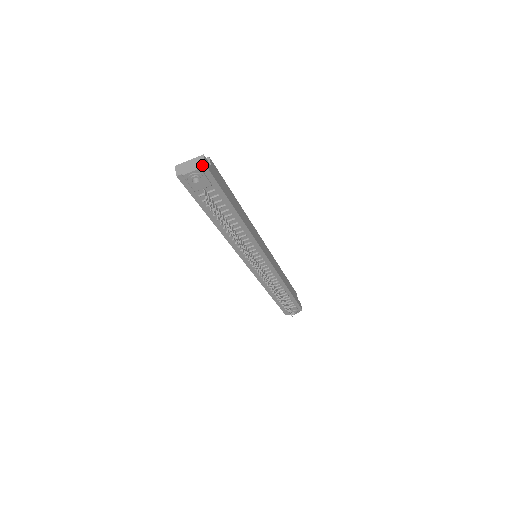
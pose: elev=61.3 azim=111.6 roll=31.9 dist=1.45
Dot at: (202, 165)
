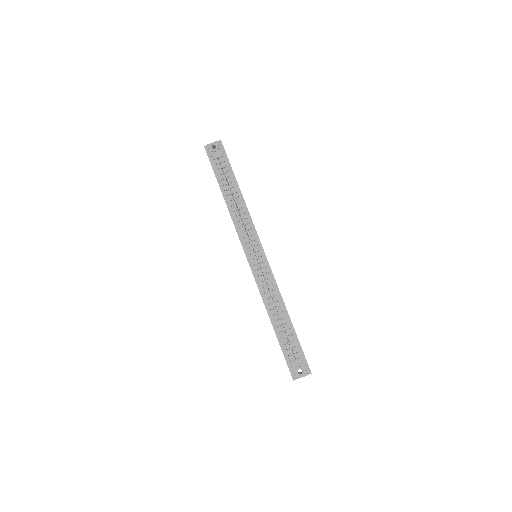
Dot at: (219, 140)
